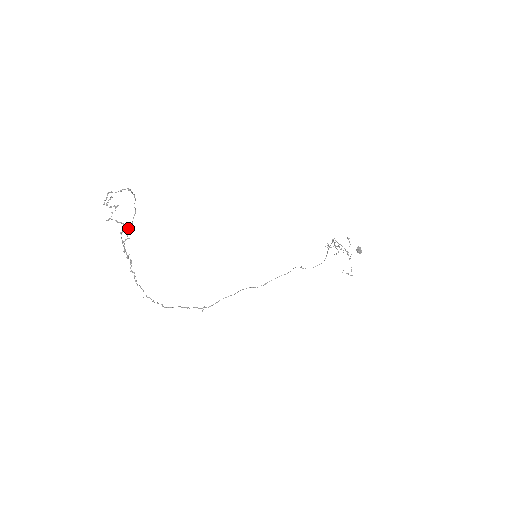
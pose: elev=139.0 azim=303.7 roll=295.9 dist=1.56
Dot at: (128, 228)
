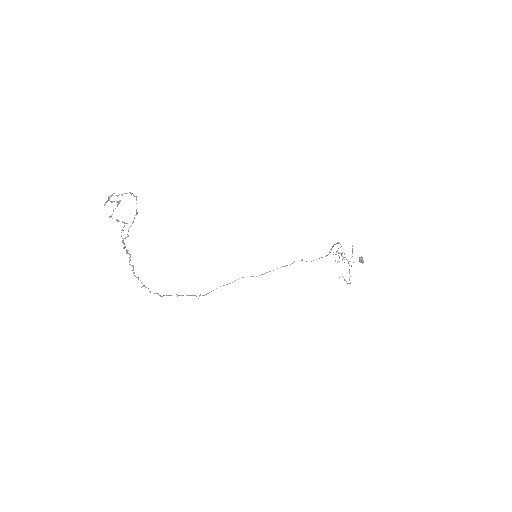
Dot at: occluded
